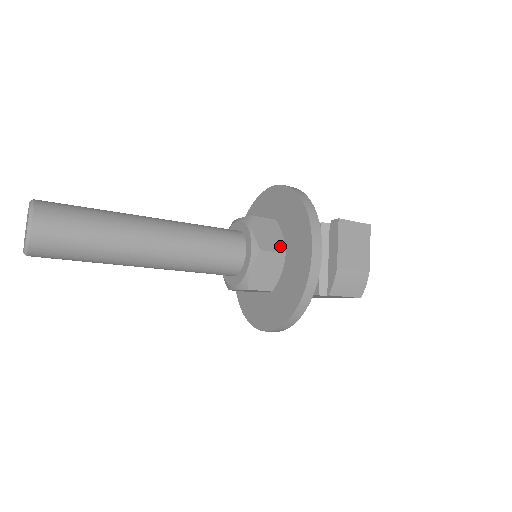
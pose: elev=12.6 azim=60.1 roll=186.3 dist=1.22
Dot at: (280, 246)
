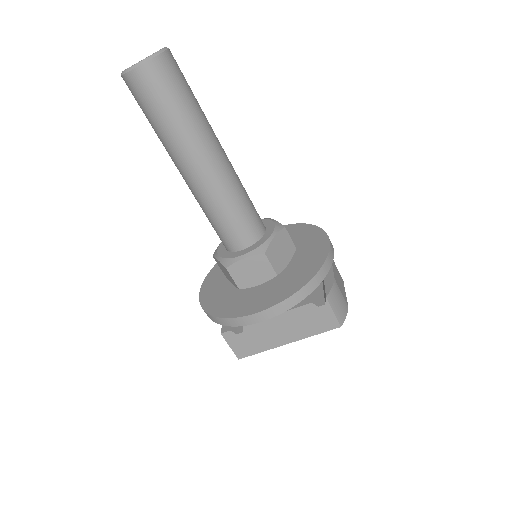
Dot at: occluded
